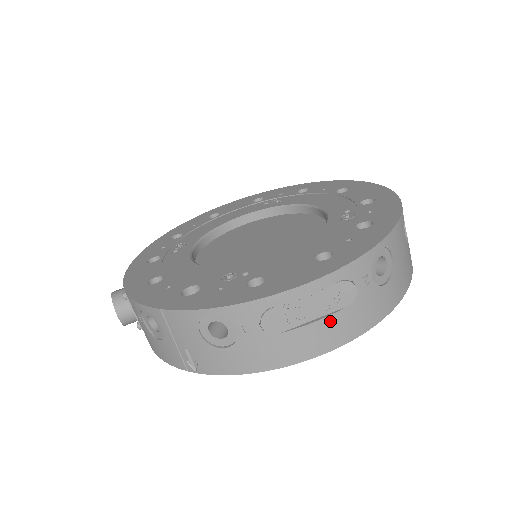
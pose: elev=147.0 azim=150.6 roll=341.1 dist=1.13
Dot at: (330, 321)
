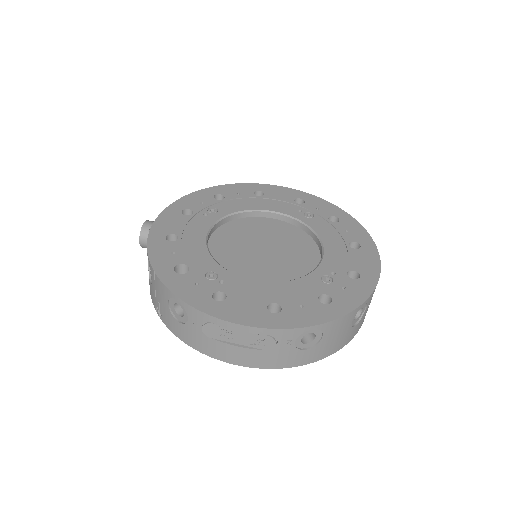
Dot at: (248, 351)
